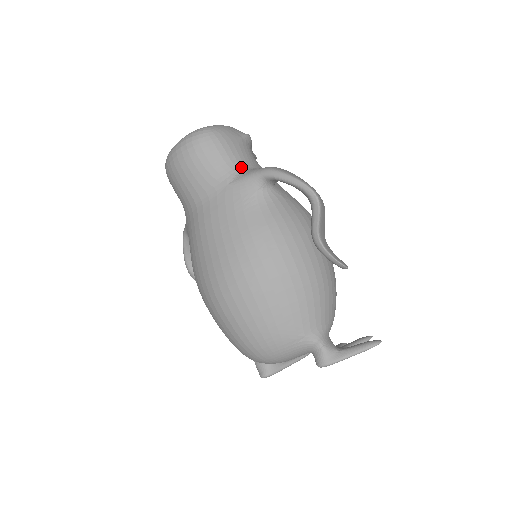
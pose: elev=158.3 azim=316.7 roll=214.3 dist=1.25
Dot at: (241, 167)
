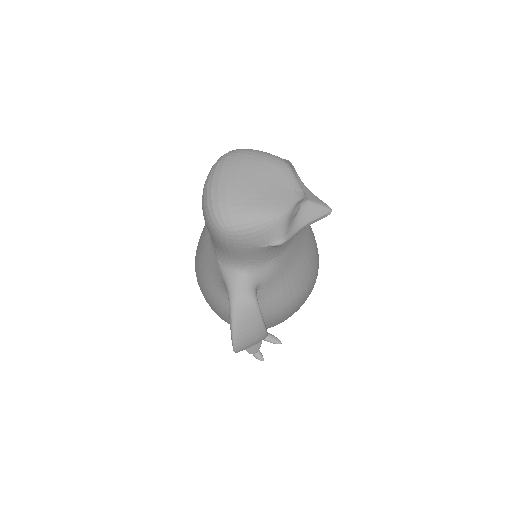
Dot at: (236, 265)
